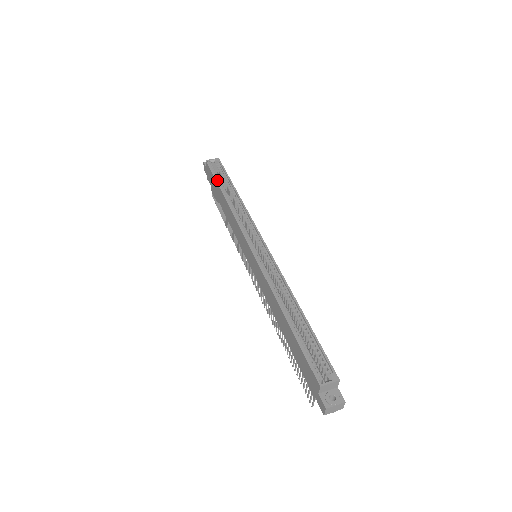
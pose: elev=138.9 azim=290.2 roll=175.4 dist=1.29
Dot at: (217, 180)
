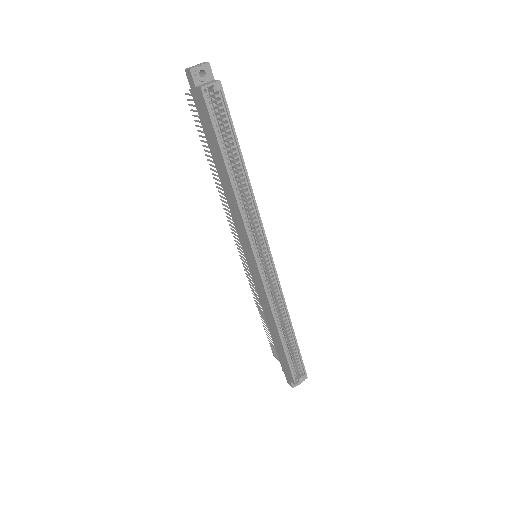
Dot at: (220, 144)
